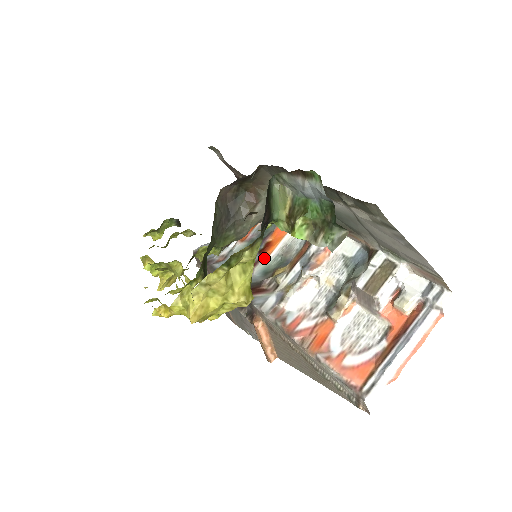
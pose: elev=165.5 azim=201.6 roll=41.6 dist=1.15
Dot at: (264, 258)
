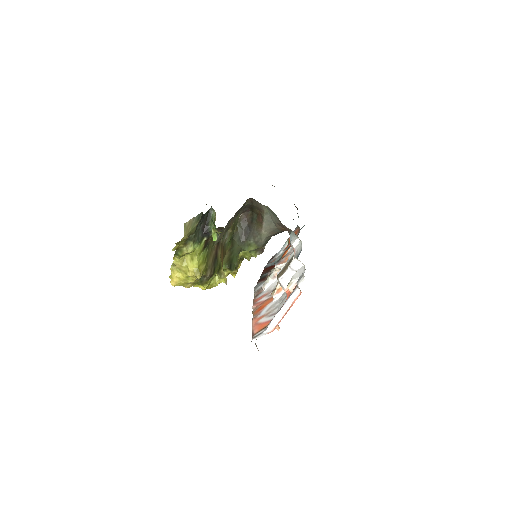
Dot at: (281, 259)
